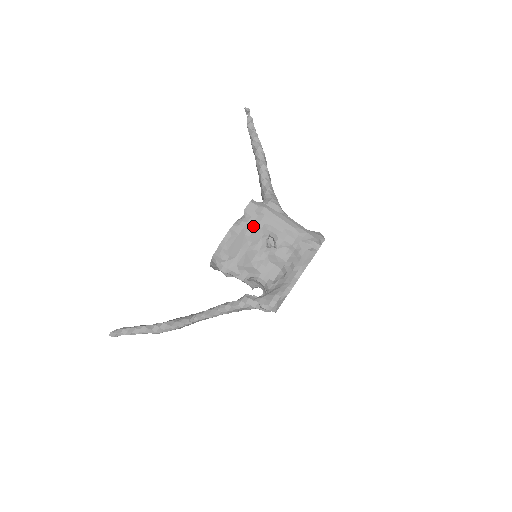
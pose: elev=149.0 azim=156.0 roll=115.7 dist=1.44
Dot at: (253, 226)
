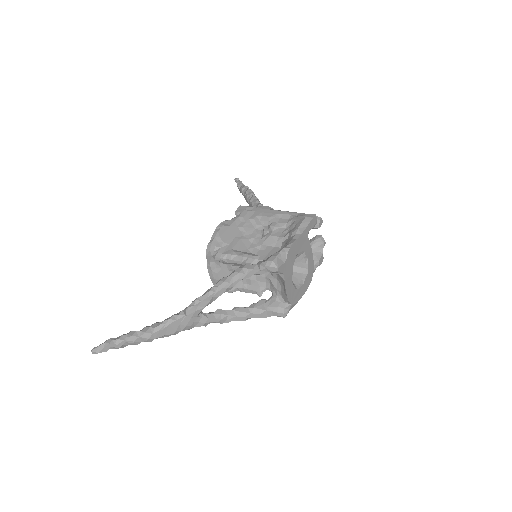
Dot at: (245, 219)
